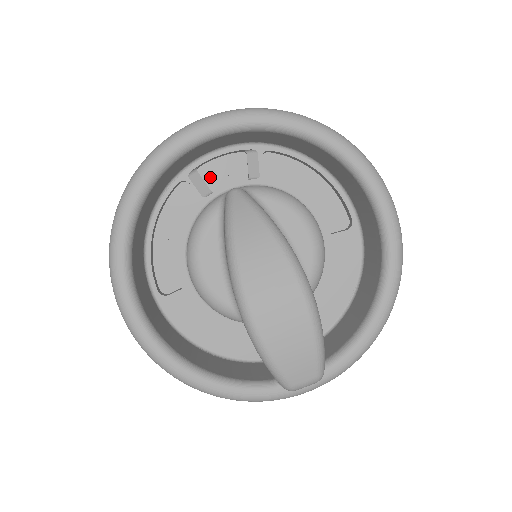
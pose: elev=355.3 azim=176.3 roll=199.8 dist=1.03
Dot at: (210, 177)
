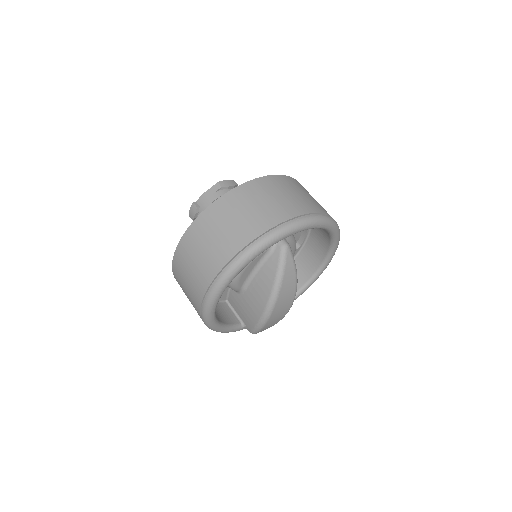
Dot at: occluded
